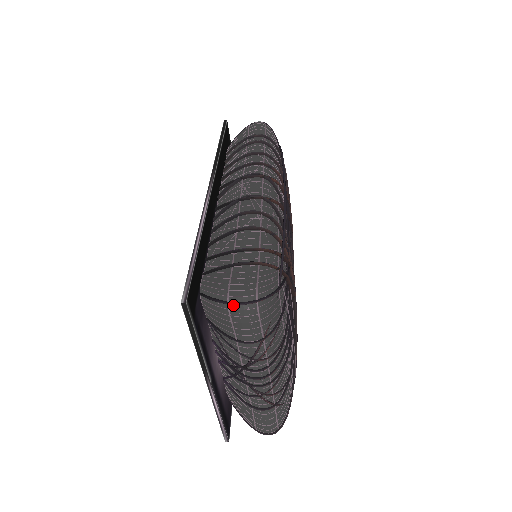
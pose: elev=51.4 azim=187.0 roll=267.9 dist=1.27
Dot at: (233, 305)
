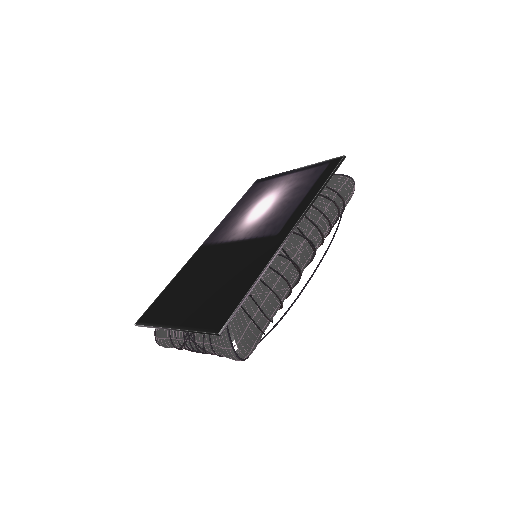
Dot at: (234, 351)
